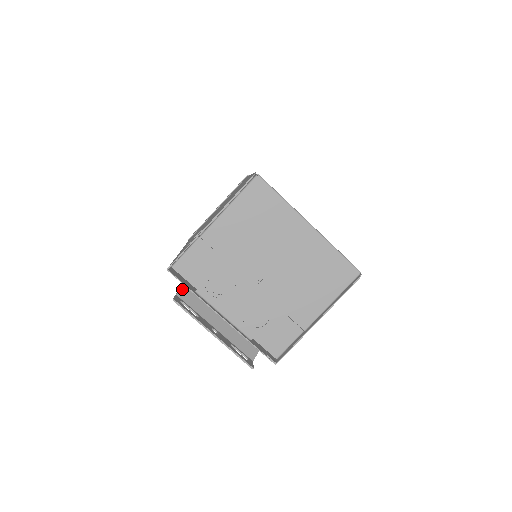
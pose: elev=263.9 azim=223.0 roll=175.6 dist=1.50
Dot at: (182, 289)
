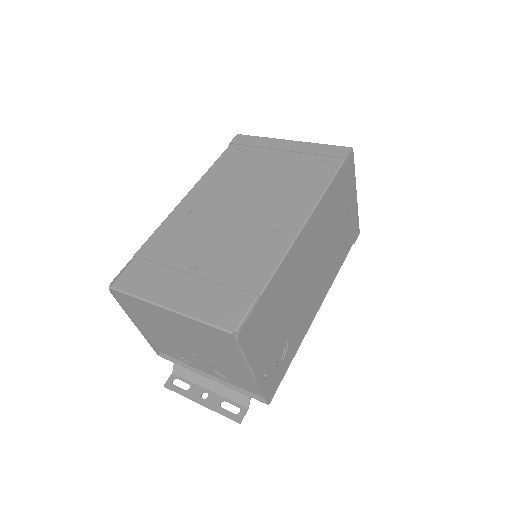
Dot at: (174, 366)
